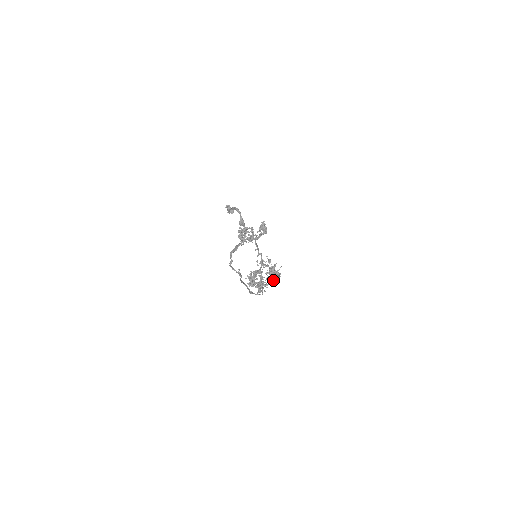
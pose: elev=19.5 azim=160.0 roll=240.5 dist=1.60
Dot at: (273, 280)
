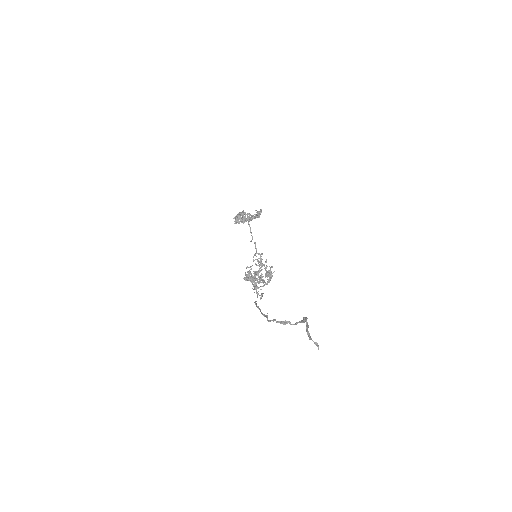
Dot at: occluded
